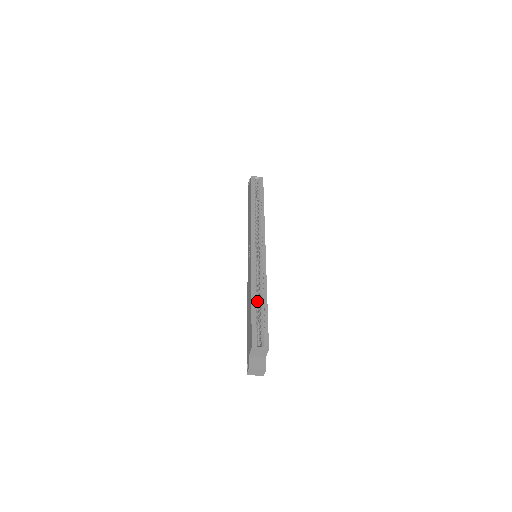
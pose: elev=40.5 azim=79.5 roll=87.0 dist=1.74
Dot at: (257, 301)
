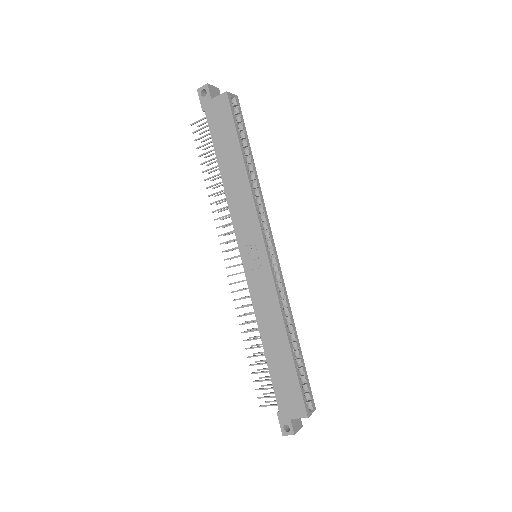
Dot at: (292, 346)
